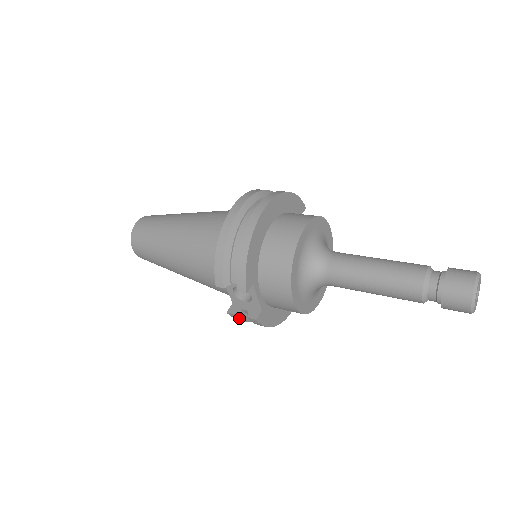
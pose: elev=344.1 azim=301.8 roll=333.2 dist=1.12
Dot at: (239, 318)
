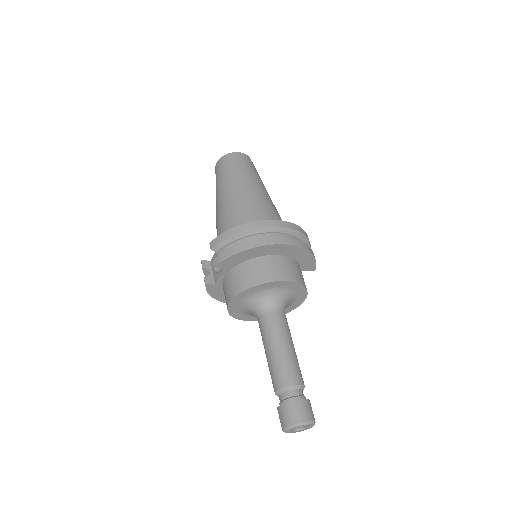
Dot at: (203, 271)
